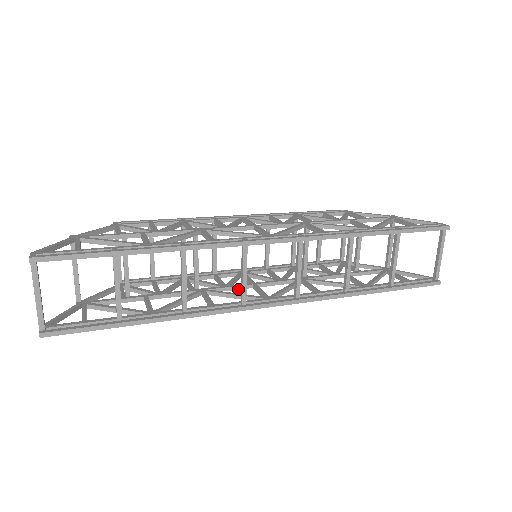
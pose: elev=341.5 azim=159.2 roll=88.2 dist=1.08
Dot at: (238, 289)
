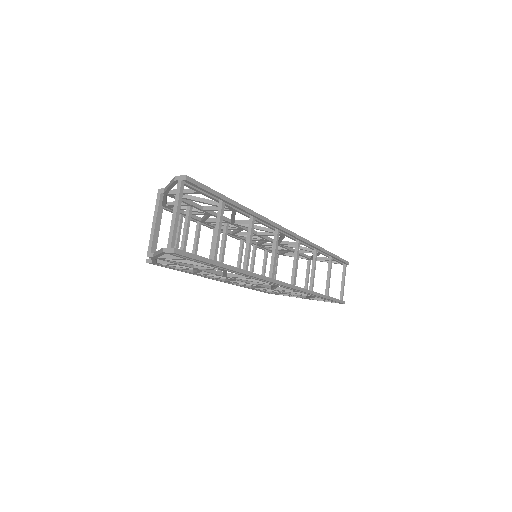
Dot at: (243, 281)
